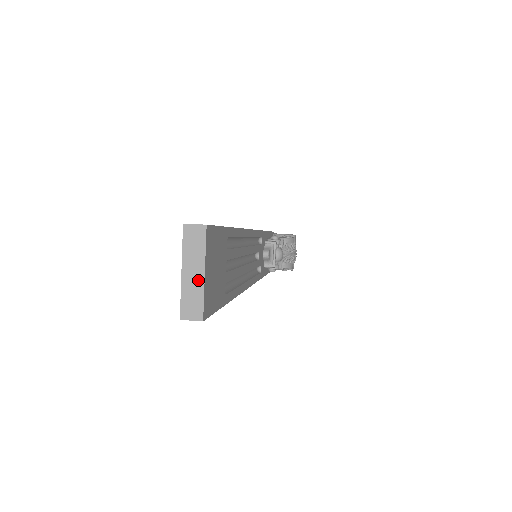
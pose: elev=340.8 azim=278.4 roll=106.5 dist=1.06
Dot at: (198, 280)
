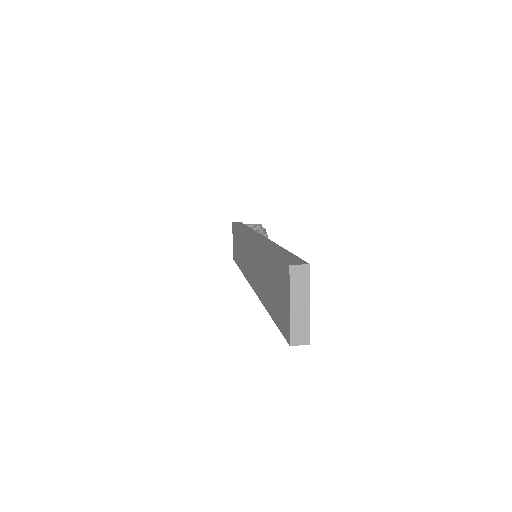
Dot at: (304, 311)
